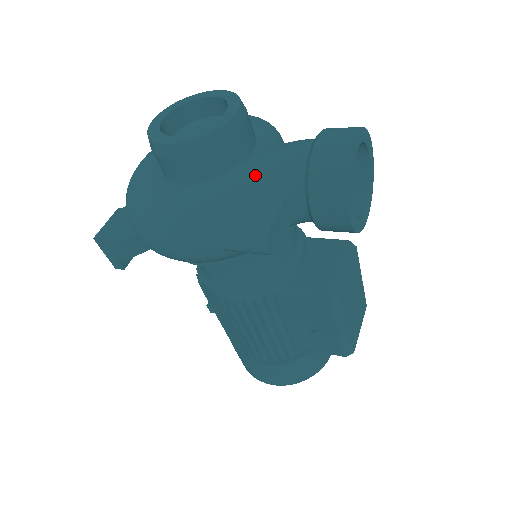
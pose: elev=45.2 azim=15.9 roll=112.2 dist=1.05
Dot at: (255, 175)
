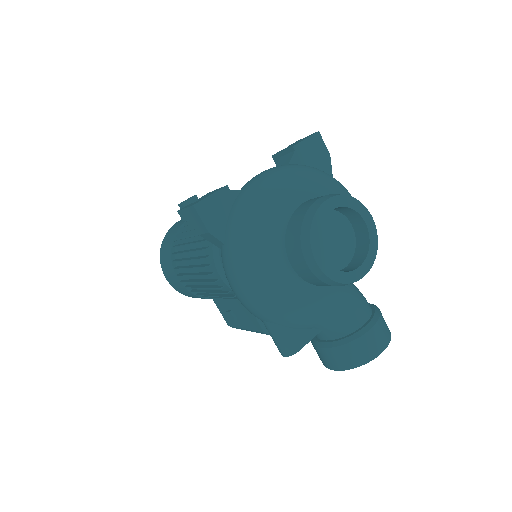
Dot at: (326, 312)
